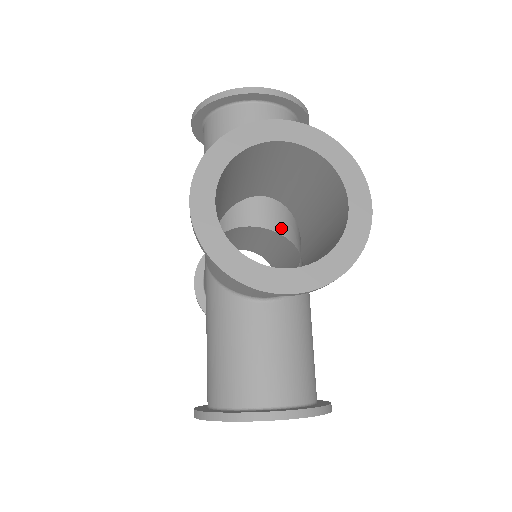
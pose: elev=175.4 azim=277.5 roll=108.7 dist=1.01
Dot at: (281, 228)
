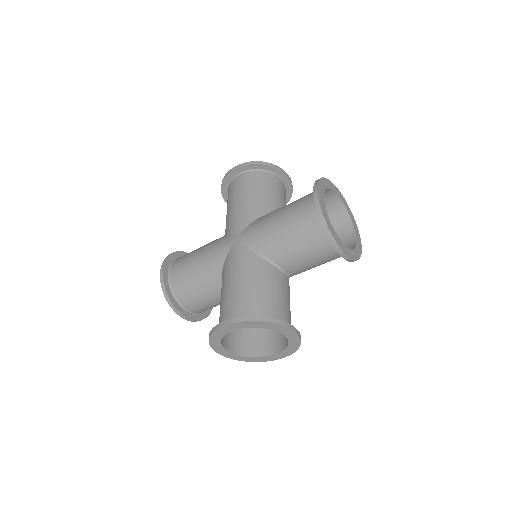
Dot at: occluded
